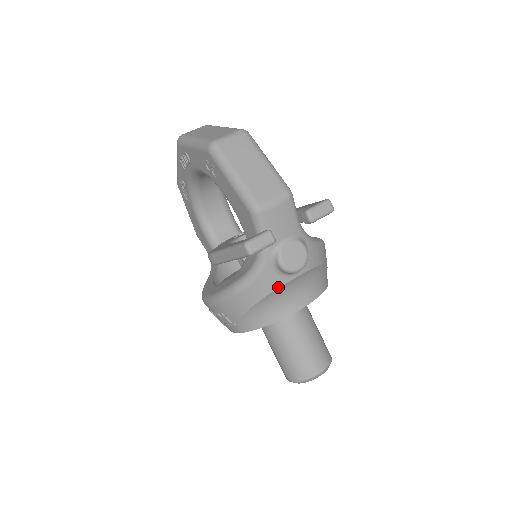
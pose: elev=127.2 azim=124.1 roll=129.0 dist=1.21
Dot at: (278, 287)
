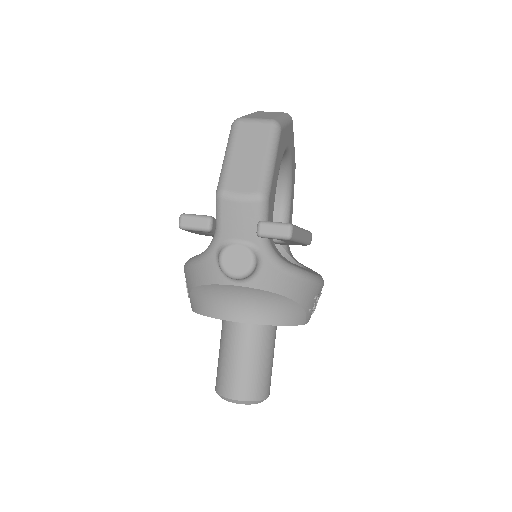
Dot at: (217, 283)
